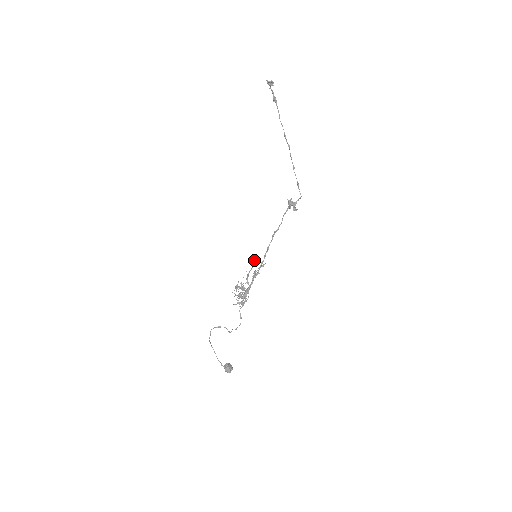
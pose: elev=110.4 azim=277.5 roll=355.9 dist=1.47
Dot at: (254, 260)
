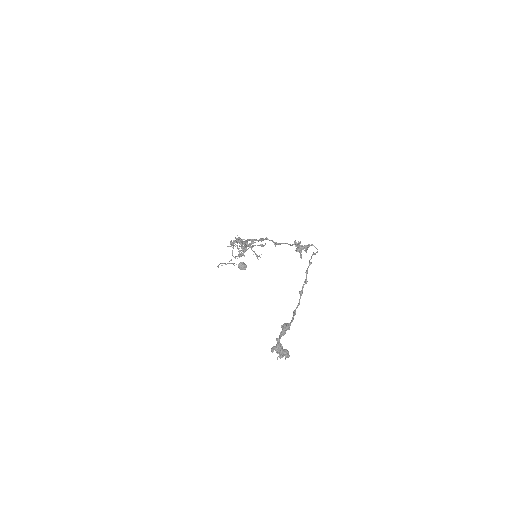
Dot at: (250, 245)
